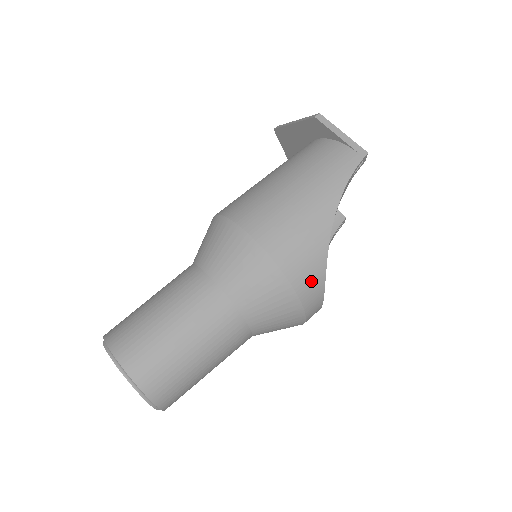
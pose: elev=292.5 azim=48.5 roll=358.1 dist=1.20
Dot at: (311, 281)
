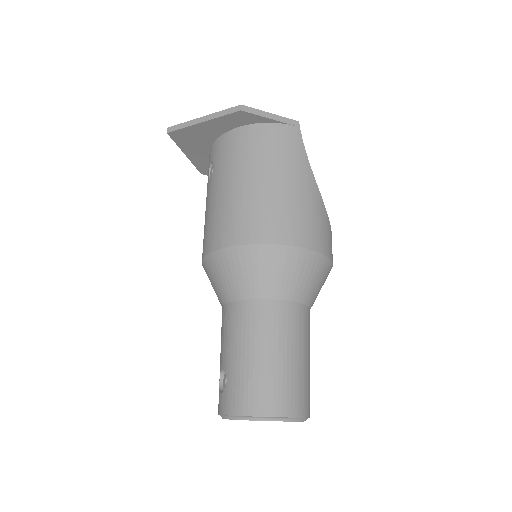
Dot at: (331, 246)
